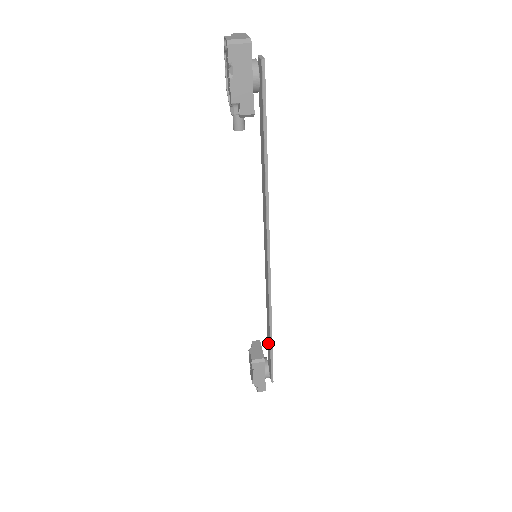
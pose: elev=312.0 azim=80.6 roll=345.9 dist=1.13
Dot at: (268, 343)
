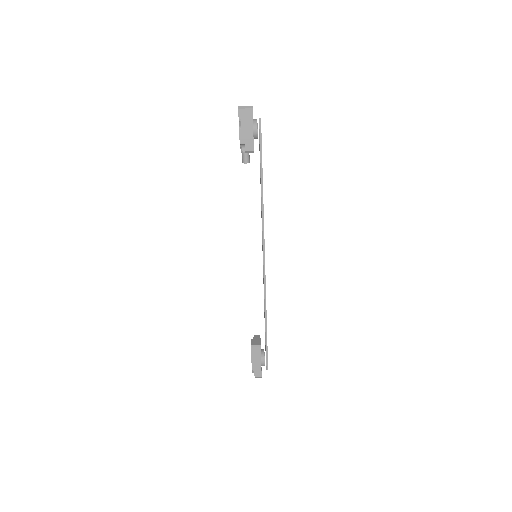
Dot at: occluded
